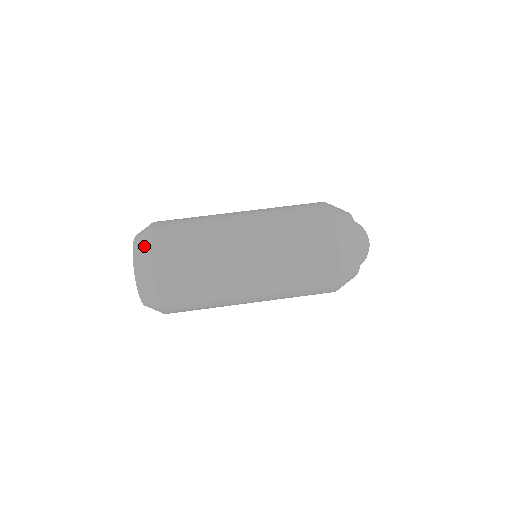
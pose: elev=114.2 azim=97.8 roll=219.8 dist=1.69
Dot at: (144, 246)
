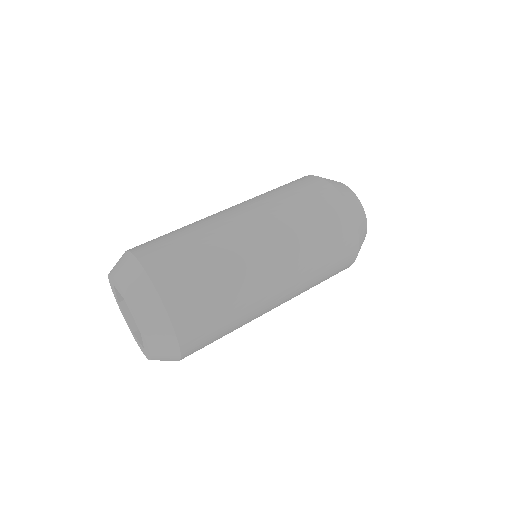
Dot at: (131, 268)
